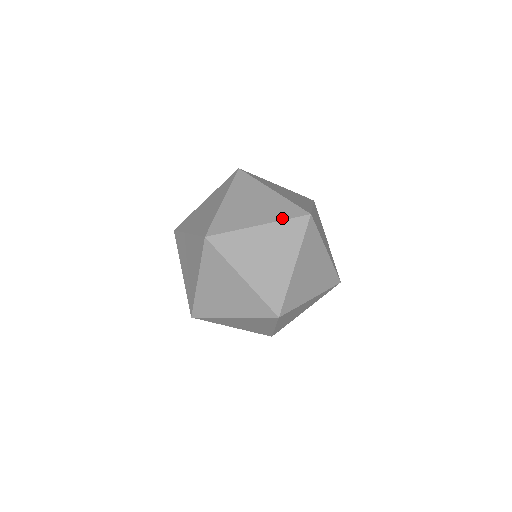
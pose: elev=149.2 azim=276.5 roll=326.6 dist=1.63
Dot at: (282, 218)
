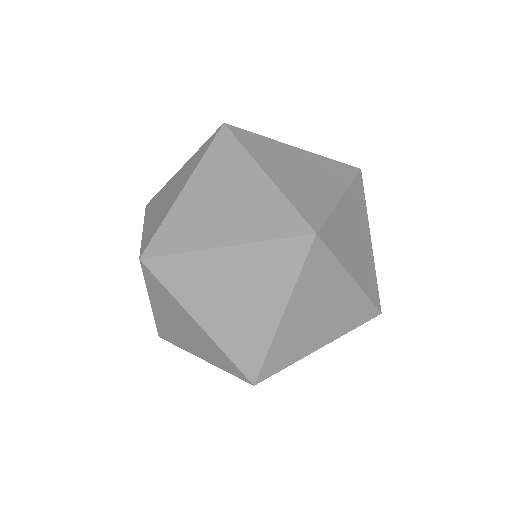
Dot at: (265, 236)
